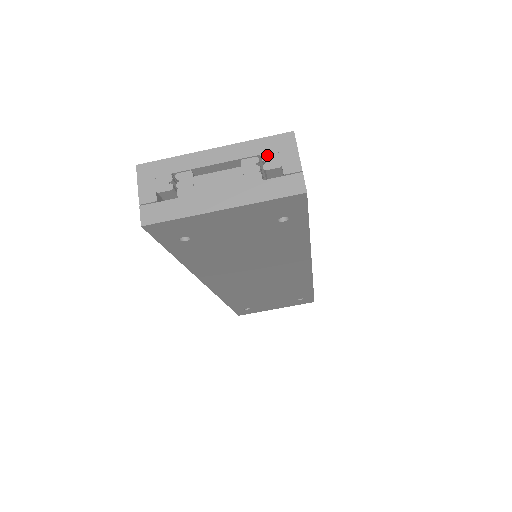
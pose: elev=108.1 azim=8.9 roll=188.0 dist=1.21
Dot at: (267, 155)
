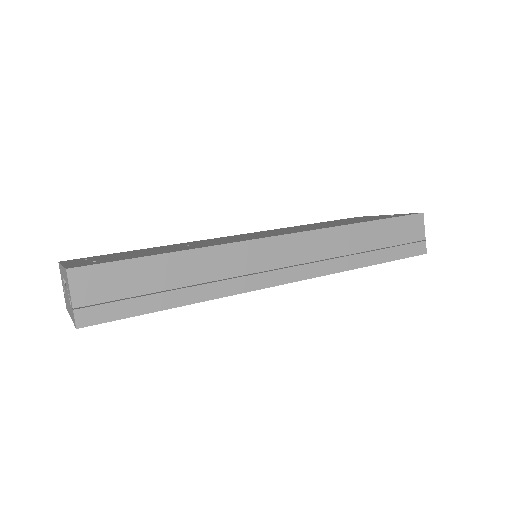
Dot at: (67, 284)
